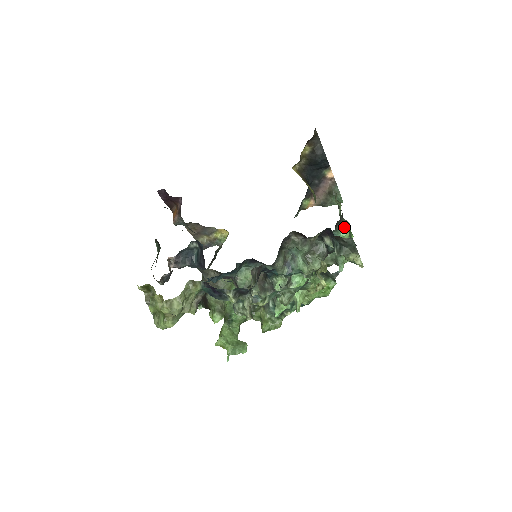
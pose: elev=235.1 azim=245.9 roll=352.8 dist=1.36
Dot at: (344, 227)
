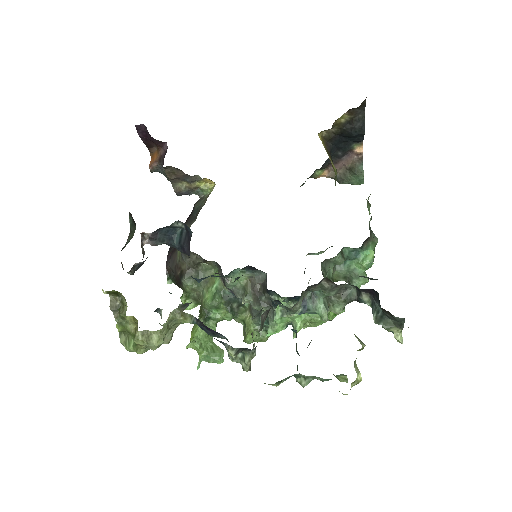
Dot at: (371, 244)
